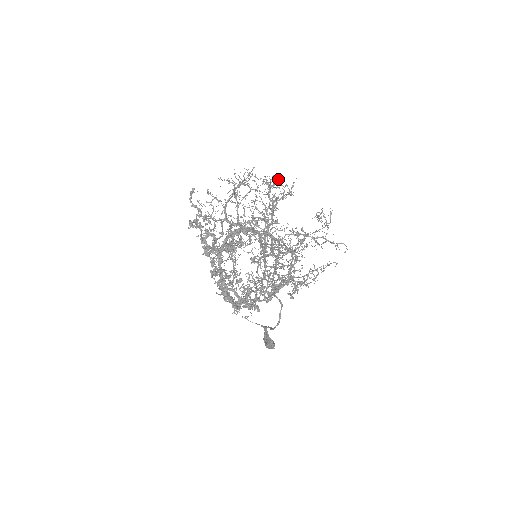
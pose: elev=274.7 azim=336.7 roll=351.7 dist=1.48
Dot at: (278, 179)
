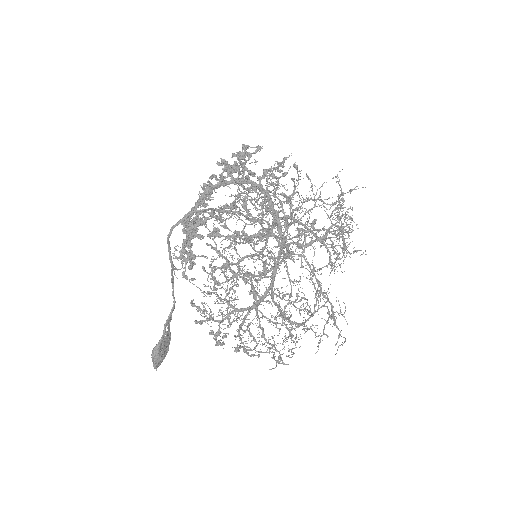
Dot at: occluded
